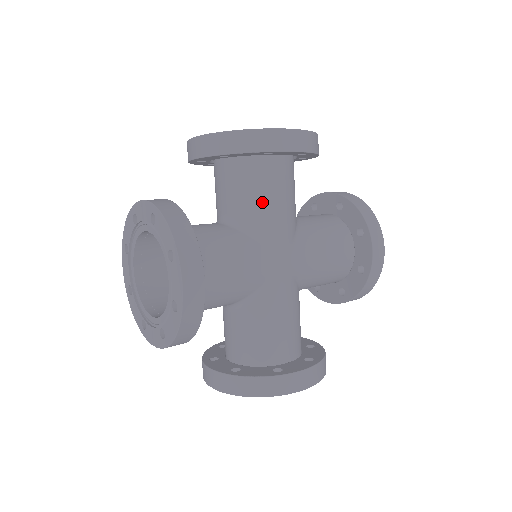
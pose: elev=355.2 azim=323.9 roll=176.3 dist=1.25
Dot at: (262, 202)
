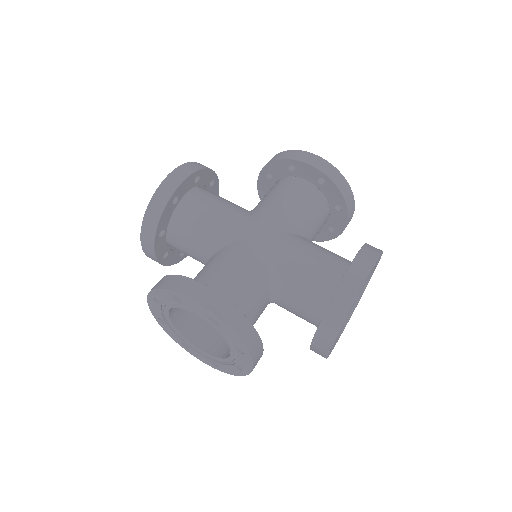
Dot at: (208, 224)
